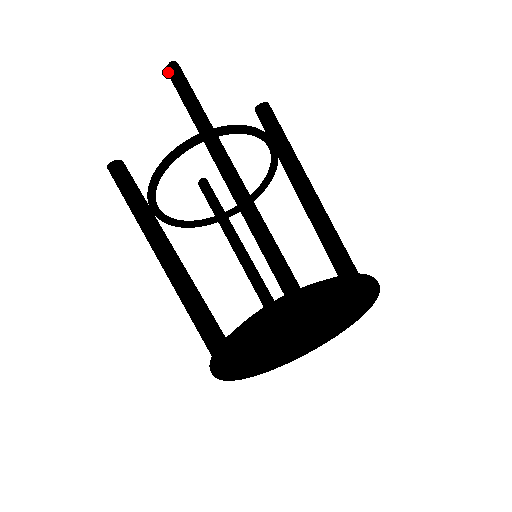
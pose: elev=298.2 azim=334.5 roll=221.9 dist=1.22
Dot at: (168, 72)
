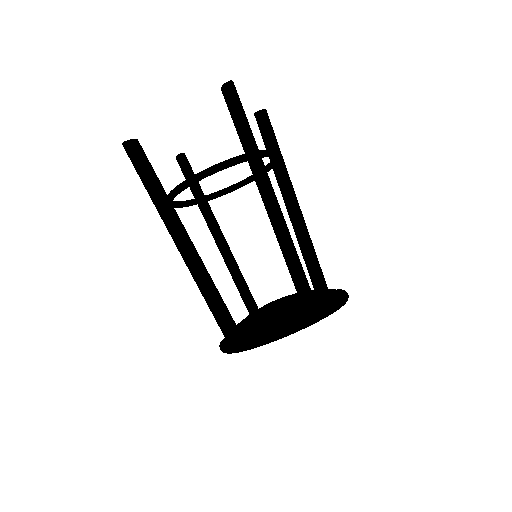
Dot at: occluded
